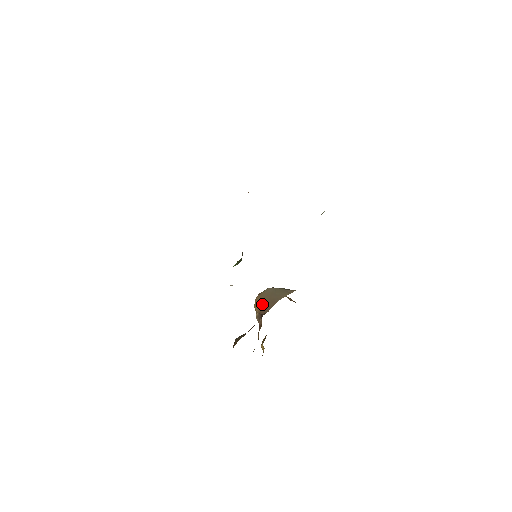
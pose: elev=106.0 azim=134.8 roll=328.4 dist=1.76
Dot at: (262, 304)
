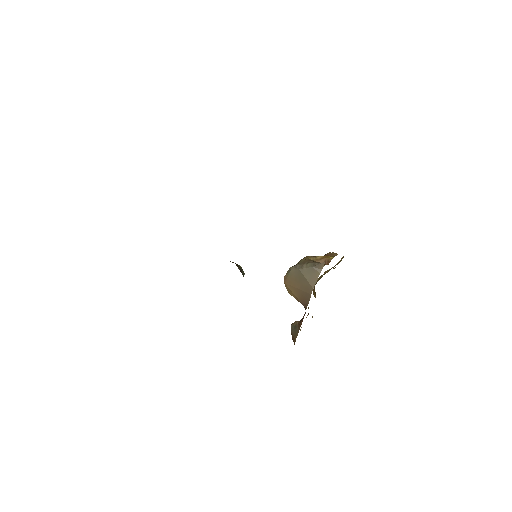
Dot at: (296, 293)
